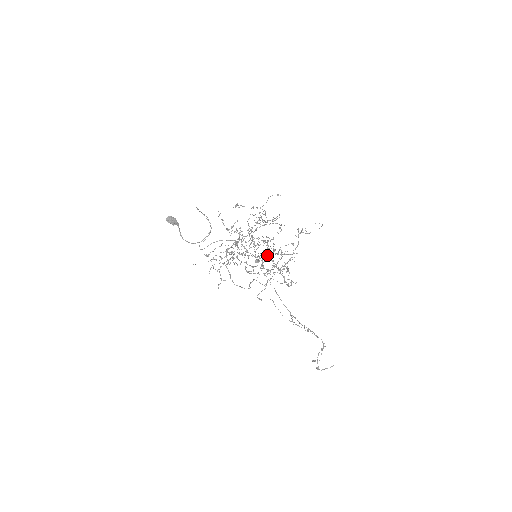
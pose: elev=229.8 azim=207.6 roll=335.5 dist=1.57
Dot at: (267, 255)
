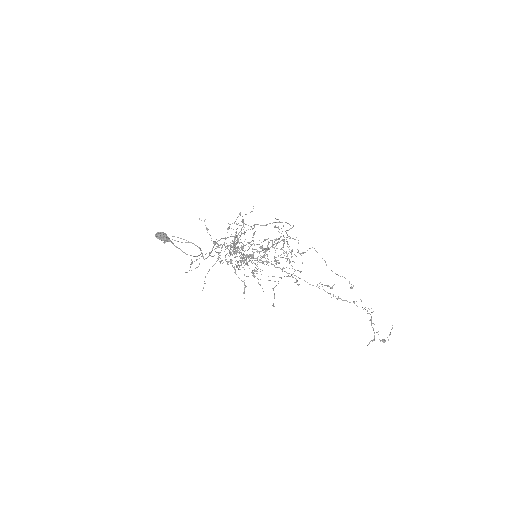
Dot at: occluded
